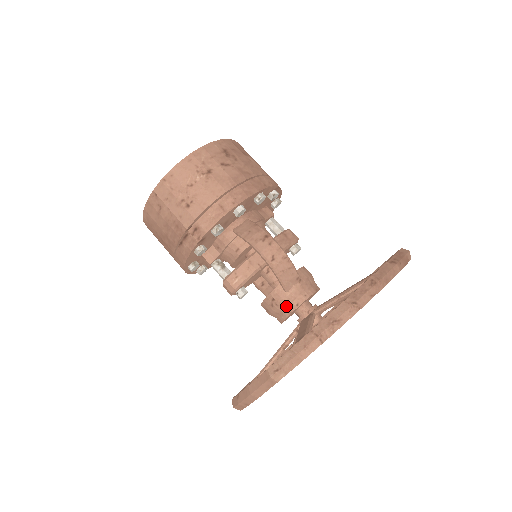
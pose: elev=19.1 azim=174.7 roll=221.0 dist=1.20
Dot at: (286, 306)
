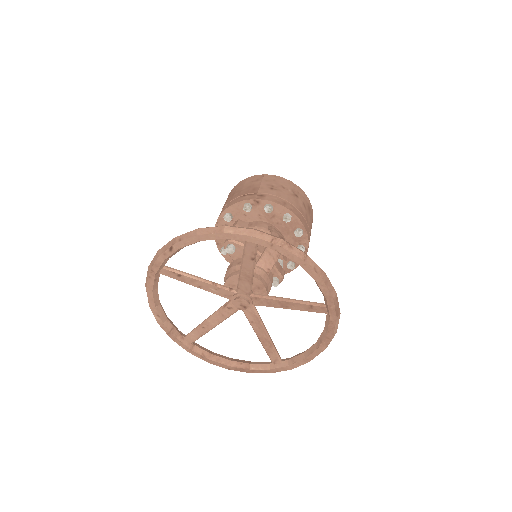
Dot at: occluded
